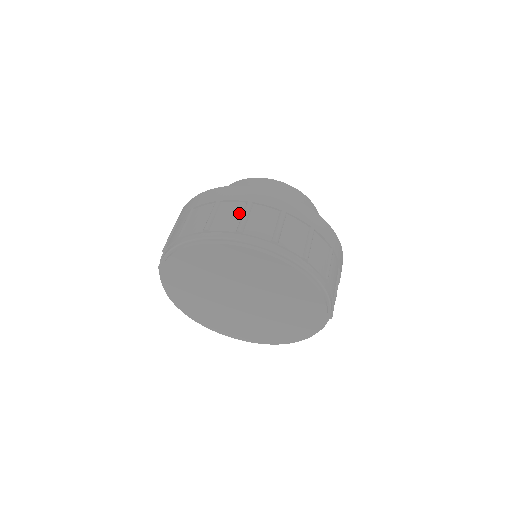
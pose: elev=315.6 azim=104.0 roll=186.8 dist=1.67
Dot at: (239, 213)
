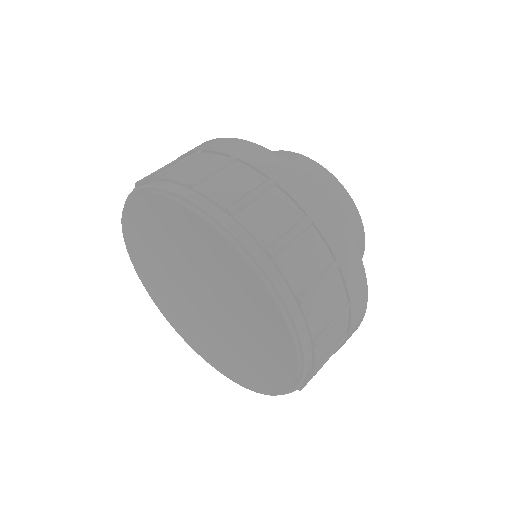
Dot at: occluded
